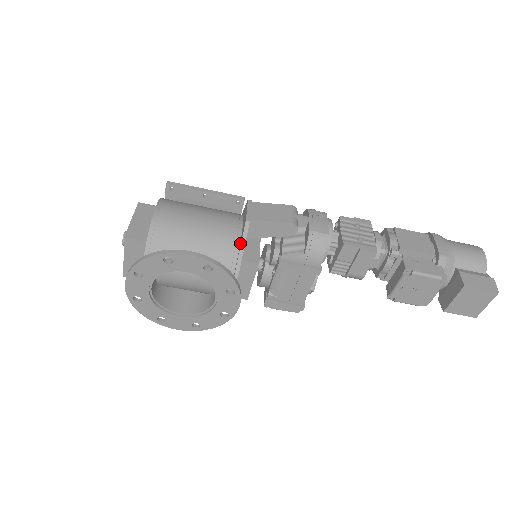
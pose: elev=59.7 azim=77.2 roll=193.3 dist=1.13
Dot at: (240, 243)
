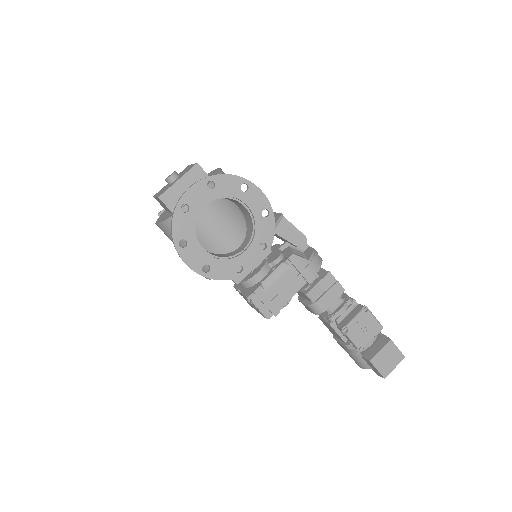
Dot at: occluded
